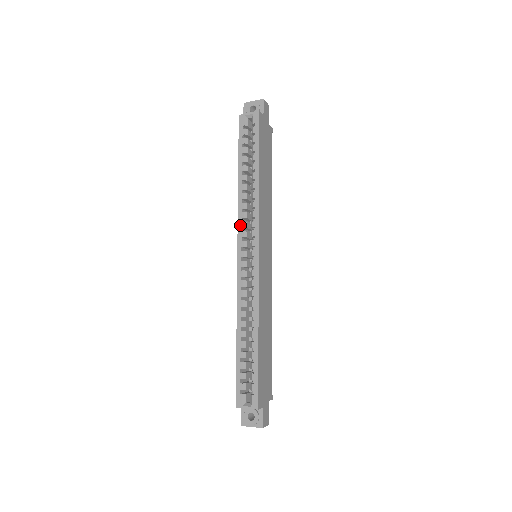
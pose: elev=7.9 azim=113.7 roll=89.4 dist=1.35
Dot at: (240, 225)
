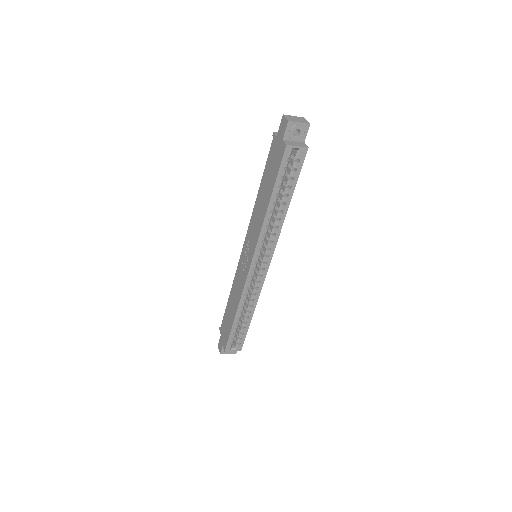
Dot at: (259, 245)
